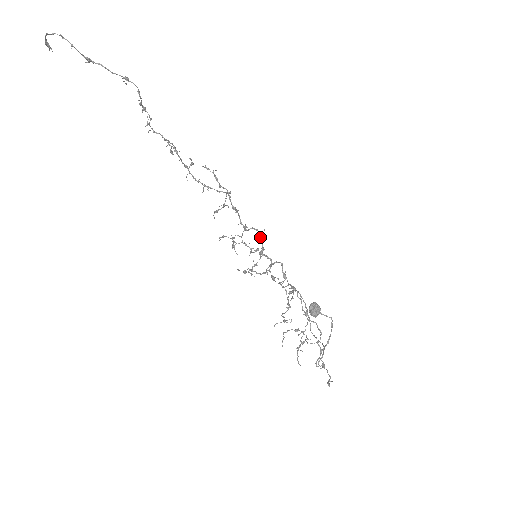
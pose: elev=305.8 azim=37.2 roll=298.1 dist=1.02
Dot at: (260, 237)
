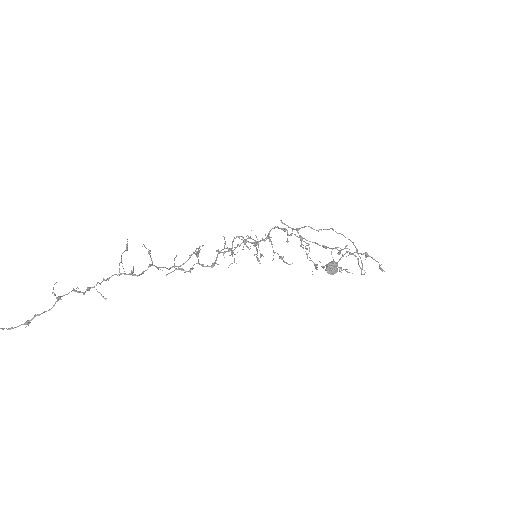
Dot at: (245, 242)
